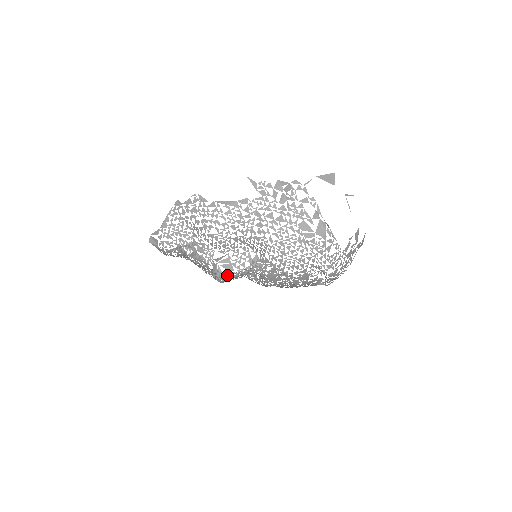
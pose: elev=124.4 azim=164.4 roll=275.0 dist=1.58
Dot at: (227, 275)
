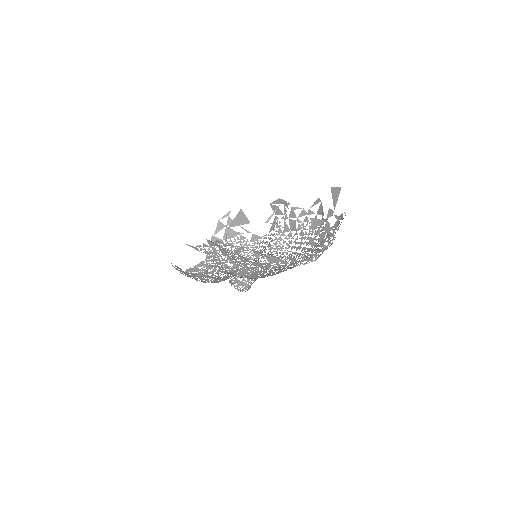
Dot at: (245, 289)
